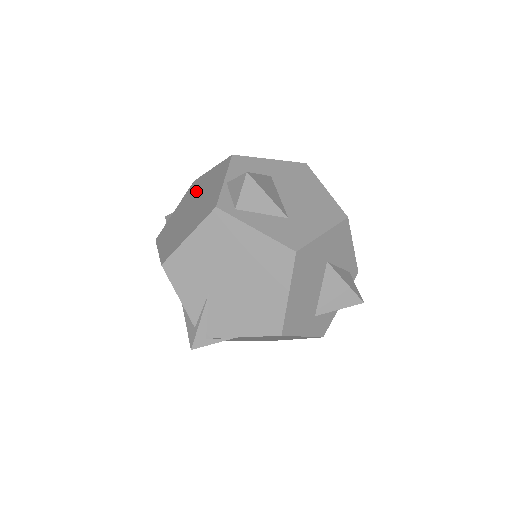
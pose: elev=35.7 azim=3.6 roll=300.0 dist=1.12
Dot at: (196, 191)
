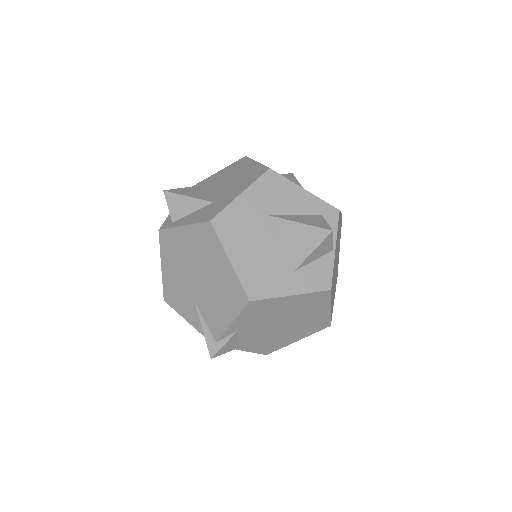
Dot at: occluded
